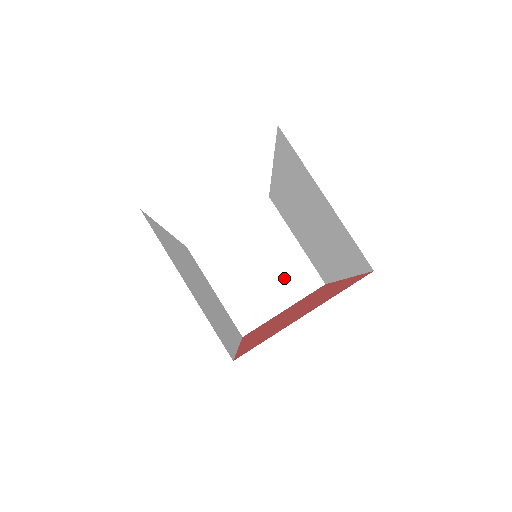
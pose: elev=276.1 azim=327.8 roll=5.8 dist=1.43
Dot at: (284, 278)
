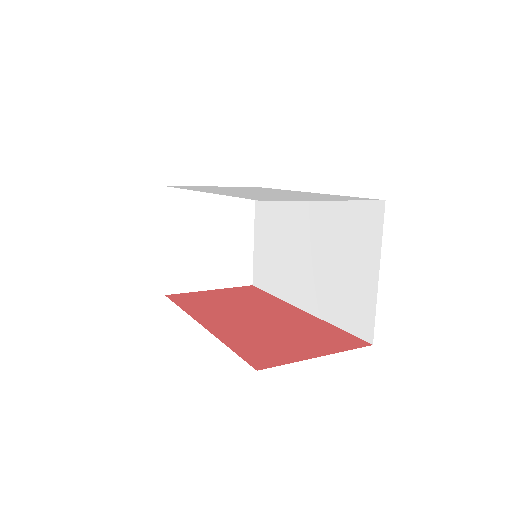
Dot at: (227, 263)
